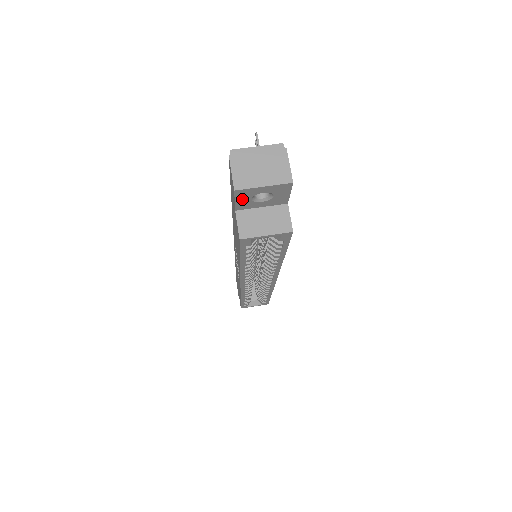
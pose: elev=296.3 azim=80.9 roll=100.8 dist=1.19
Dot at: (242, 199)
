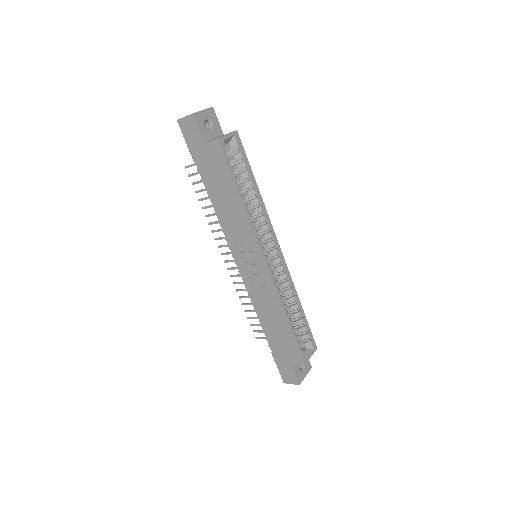
Dot at: (200, 126)
